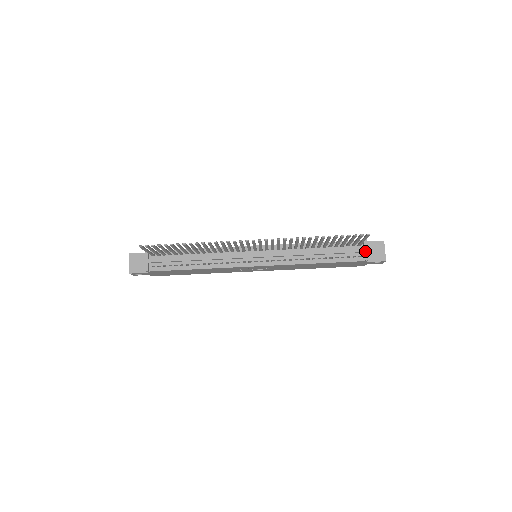
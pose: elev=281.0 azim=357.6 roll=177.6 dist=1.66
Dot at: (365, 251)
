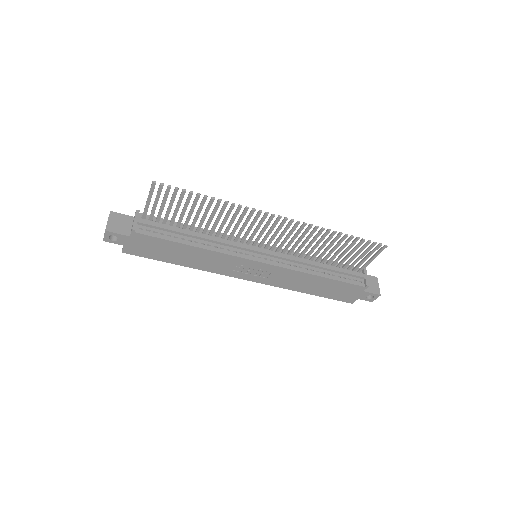
Dot at: (366, 277)
